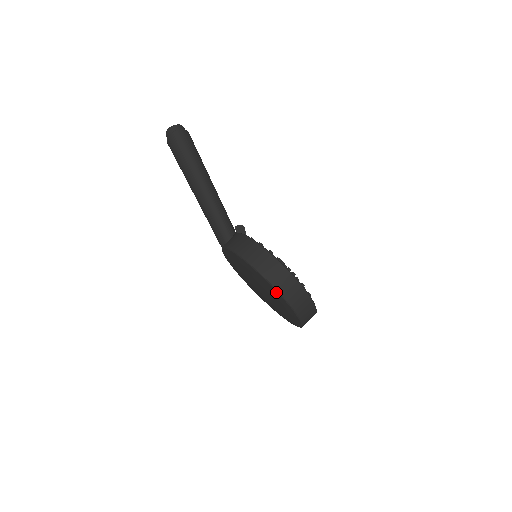
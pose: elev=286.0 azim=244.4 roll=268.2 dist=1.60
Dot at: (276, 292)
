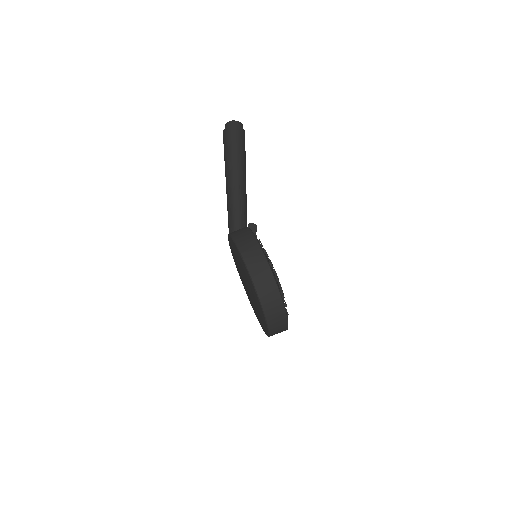
Dot at: (253, 286)
